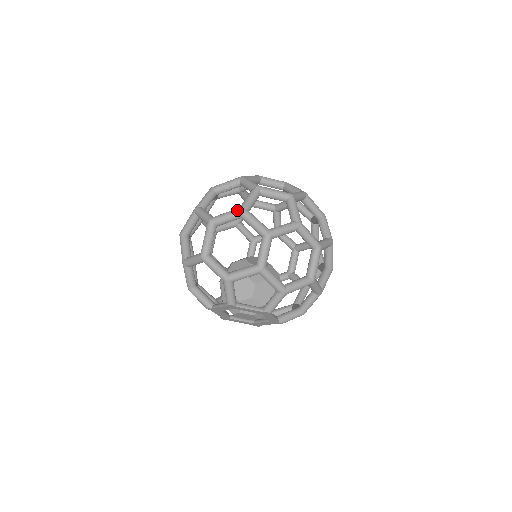
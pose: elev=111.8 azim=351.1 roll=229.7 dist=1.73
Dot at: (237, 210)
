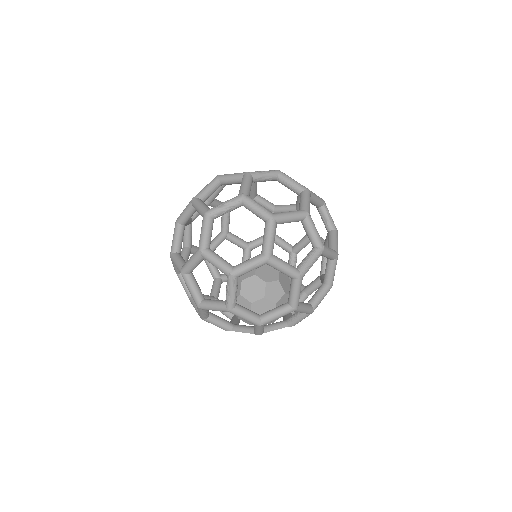
Dot at: (262, 259)
